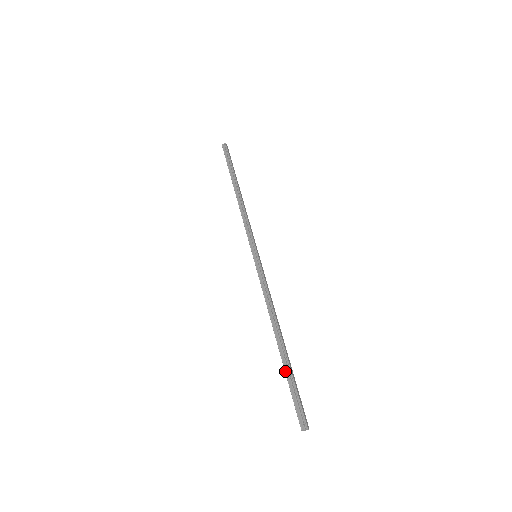
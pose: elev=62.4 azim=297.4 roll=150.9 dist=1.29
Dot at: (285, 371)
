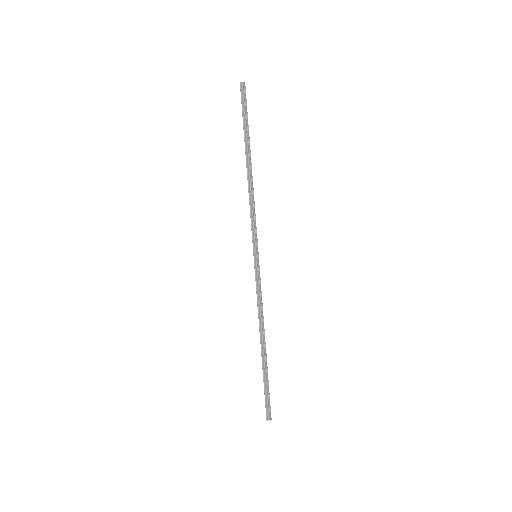
Dot at: (263, 375)
